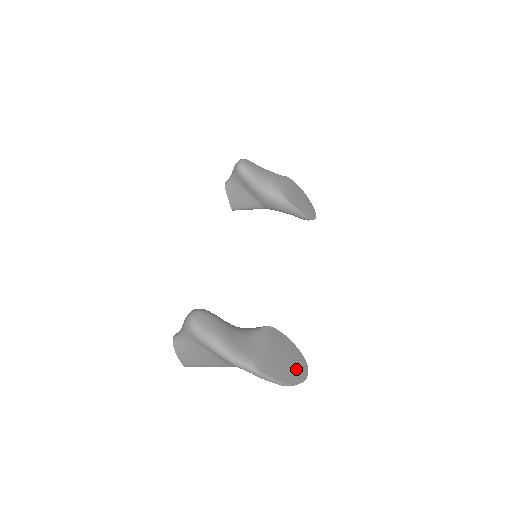
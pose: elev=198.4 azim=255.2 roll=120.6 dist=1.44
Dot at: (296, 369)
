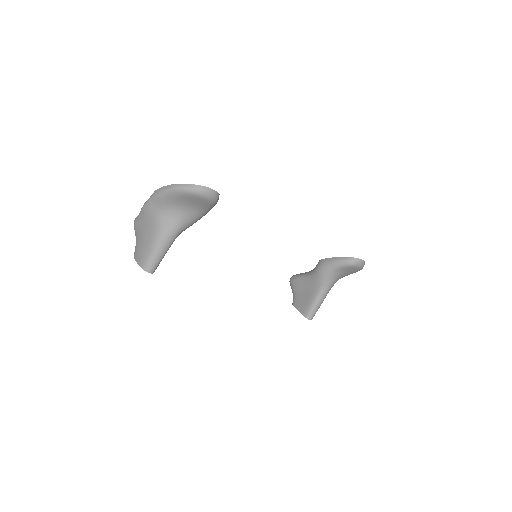
Dot at: occluded
